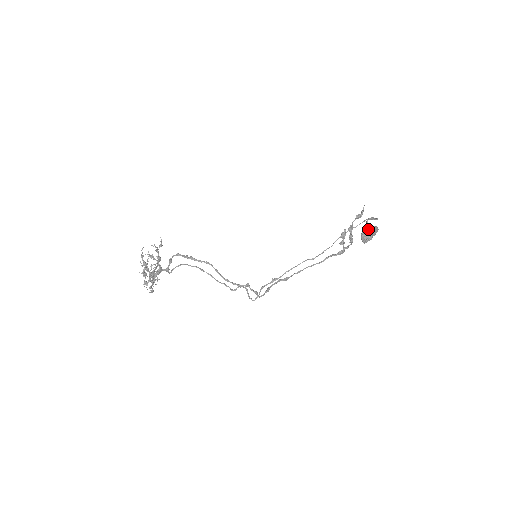
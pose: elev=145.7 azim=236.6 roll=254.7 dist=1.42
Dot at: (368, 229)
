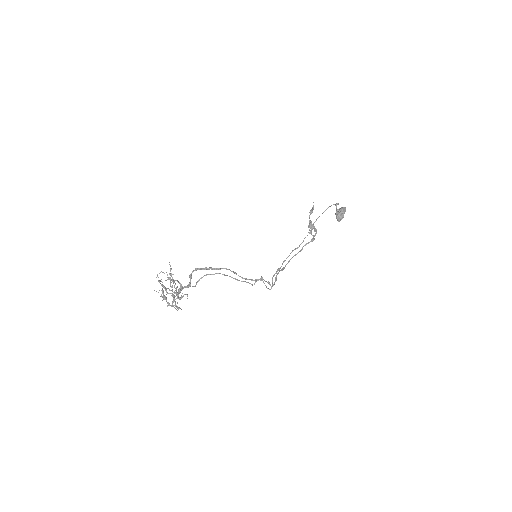
Dot at: (340, 210)
